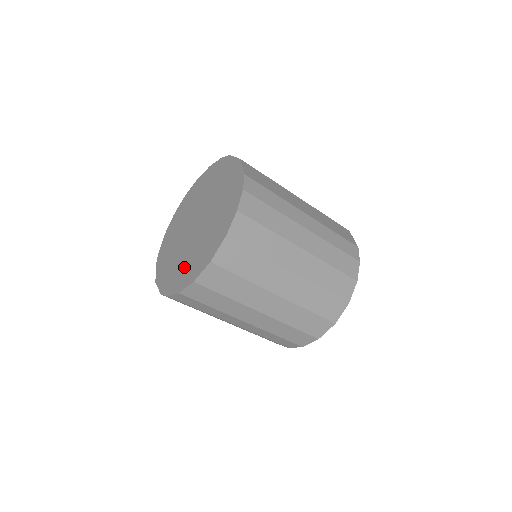
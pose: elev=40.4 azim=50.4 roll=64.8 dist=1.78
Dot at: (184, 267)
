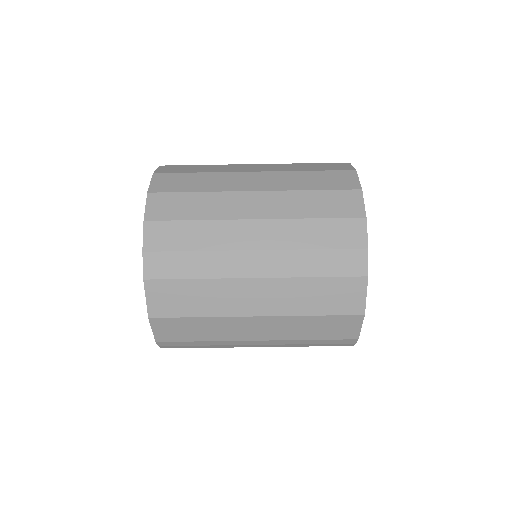
Dot at: occluded
